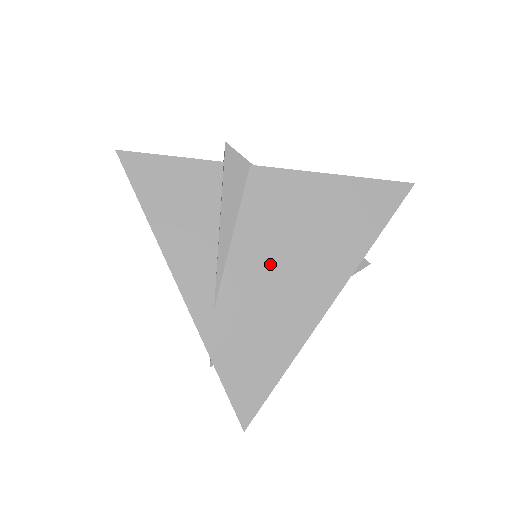
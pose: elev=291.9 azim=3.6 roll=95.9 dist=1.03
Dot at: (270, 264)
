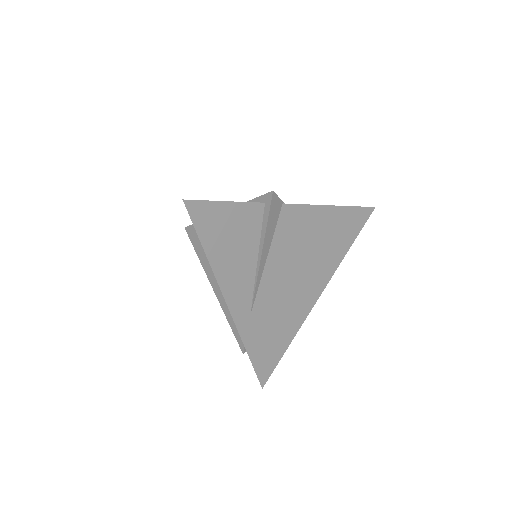
Dot at: (288, 277)
